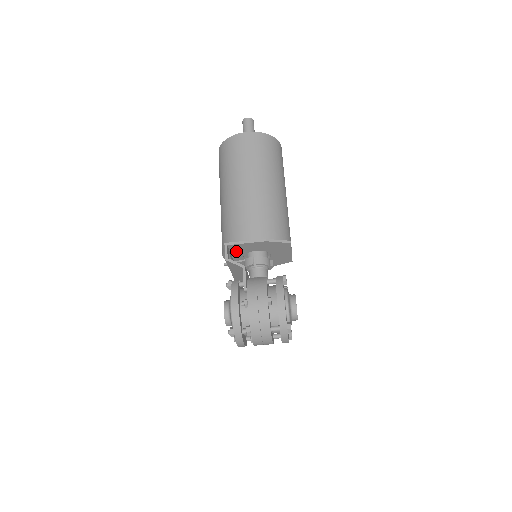
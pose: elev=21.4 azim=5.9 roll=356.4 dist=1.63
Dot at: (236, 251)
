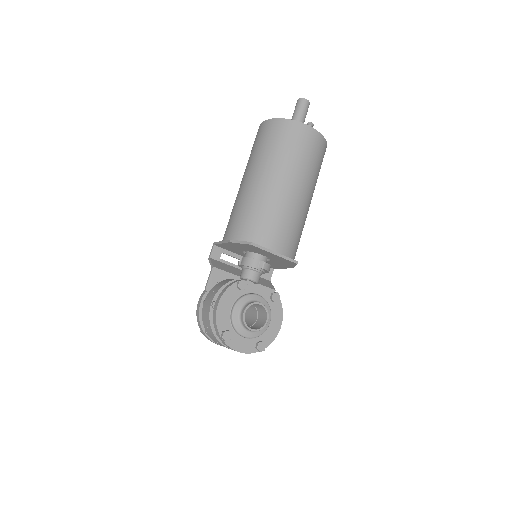
Dot at: (232, 250)
